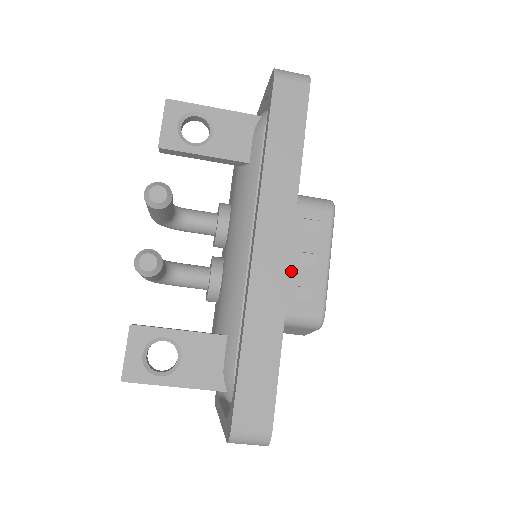
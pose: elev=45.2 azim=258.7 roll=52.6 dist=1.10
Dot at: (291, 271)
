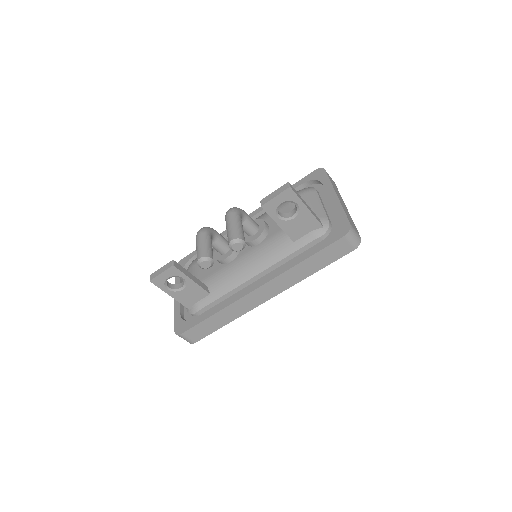
Dot at: occluded
